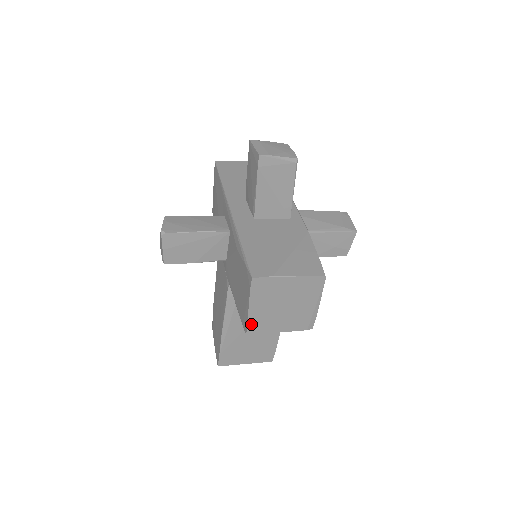
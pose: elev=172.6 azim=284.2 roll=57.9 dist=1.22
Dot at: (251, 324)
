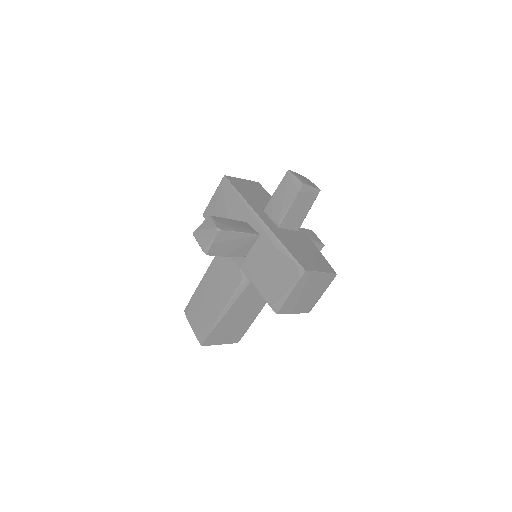
Dot at: (284, 306)
